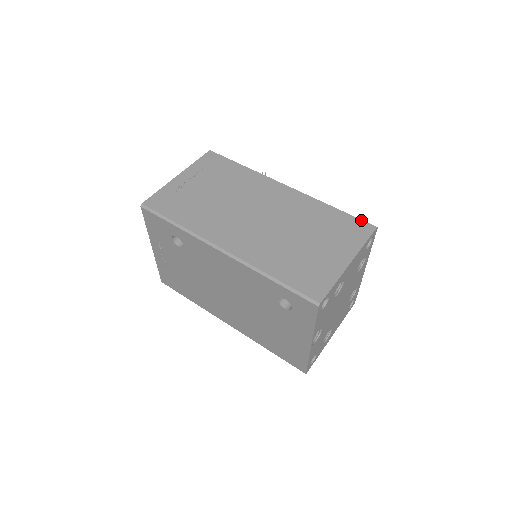
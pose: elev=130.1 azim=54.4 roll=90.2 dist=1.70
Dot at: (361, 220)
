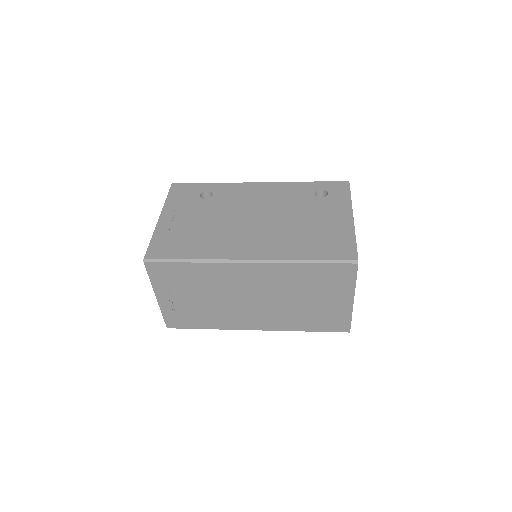
Dot at: occluded
